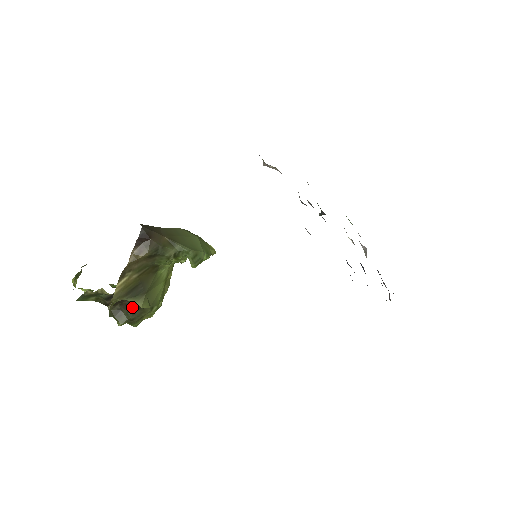
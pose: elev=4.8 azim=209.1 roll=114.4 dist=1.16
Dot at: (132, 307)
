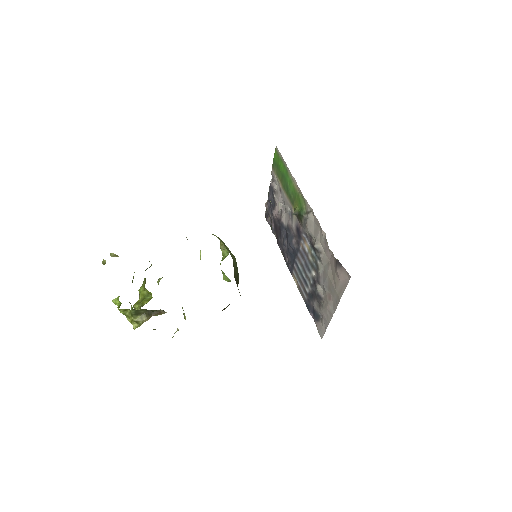
Dot at: occluded
